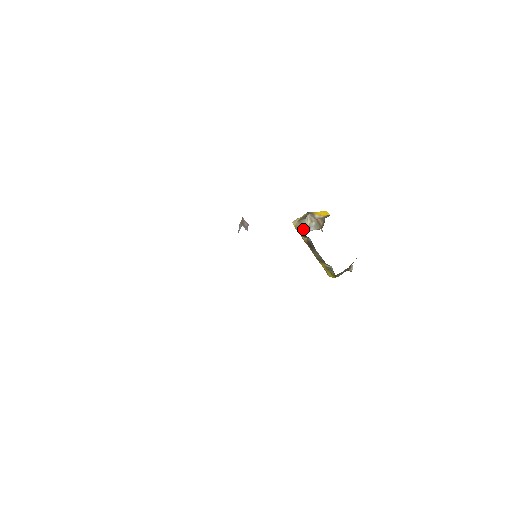
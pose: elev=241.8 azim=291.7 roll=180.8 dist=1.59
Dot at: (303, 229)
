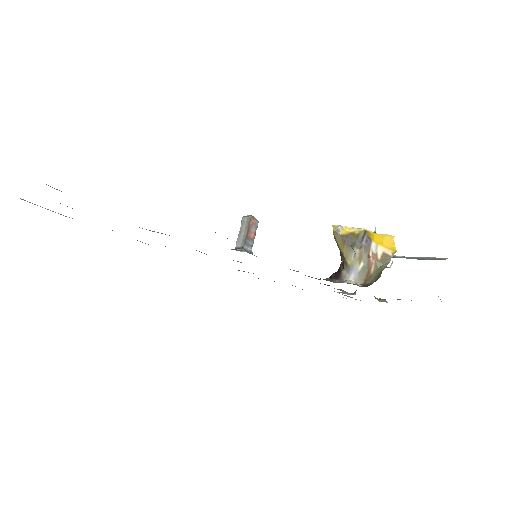
Dot at: (342, 254)
